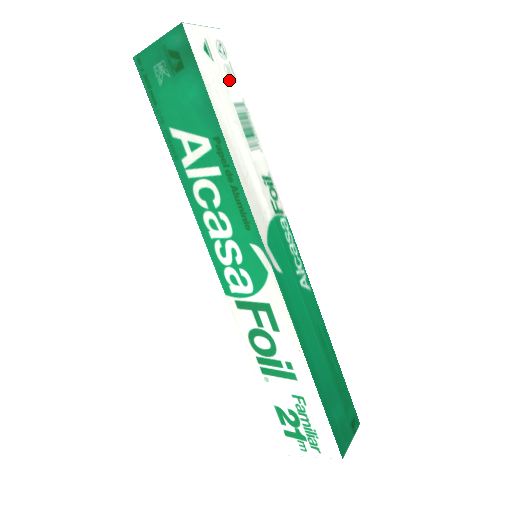
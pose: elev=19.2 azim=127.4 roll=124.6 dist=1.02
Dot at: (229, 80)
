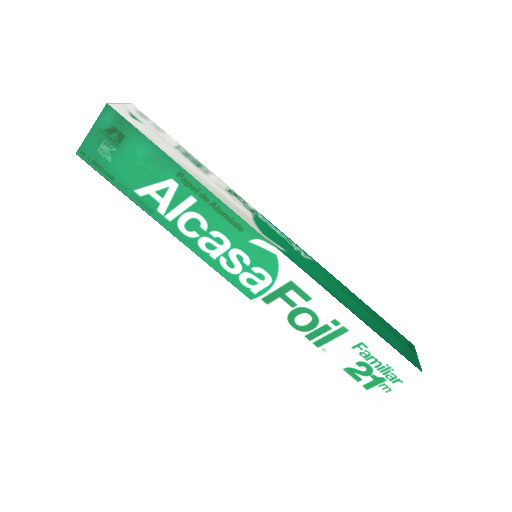
Dot at: (161, 133)
